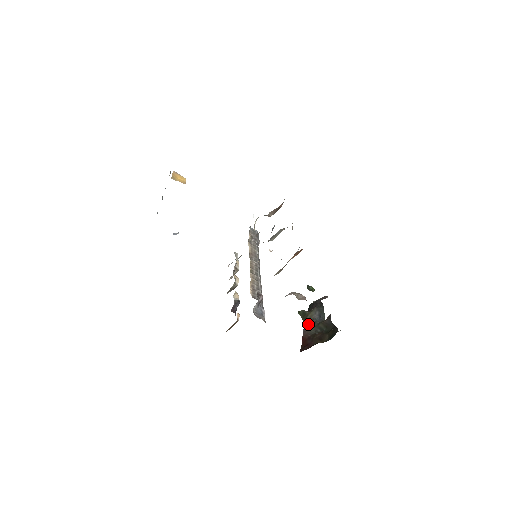
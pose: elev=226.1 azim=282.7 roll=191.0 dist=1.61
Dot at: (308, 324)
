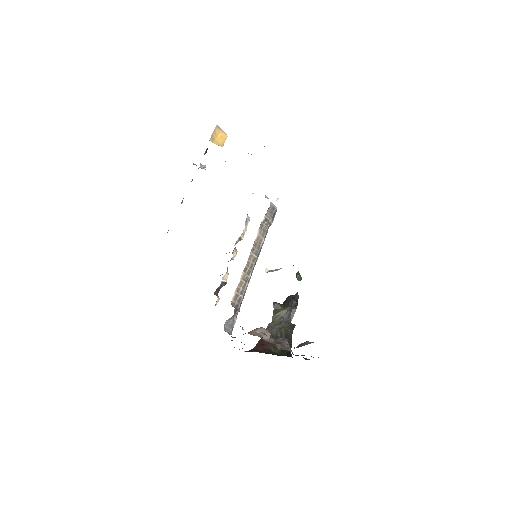
Dot at: (275, 320)
